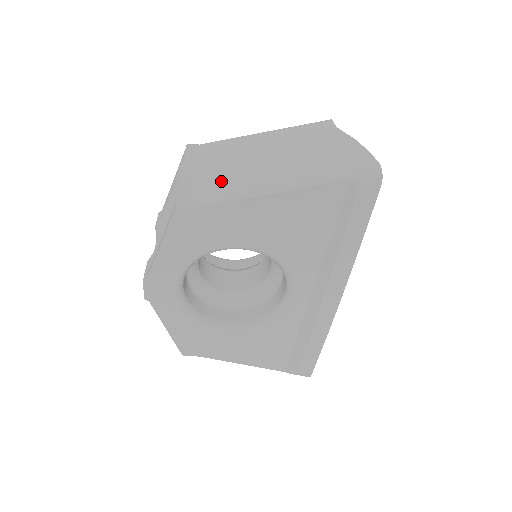
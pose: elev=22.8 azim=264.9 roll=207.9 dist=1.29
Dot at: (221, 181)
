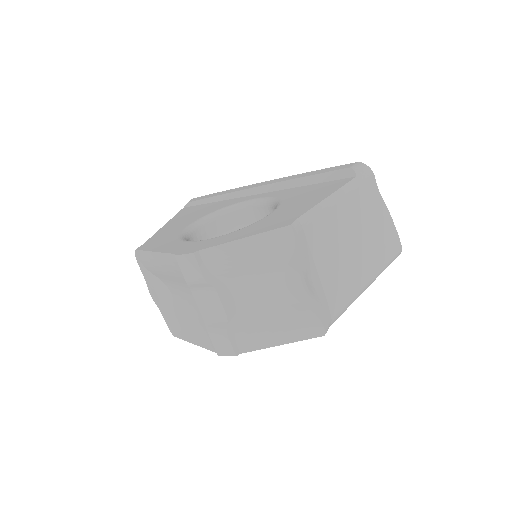
Dot at: (342, 293)
